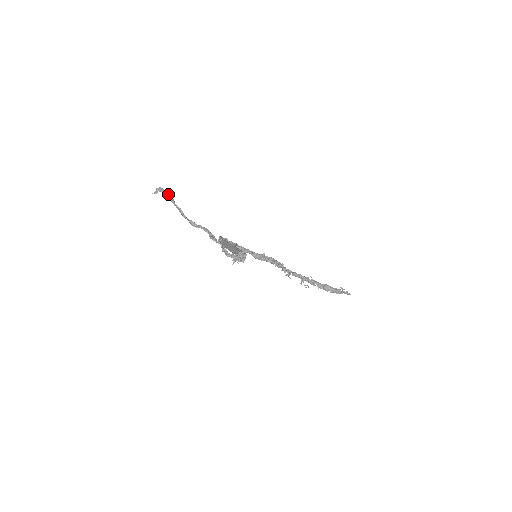
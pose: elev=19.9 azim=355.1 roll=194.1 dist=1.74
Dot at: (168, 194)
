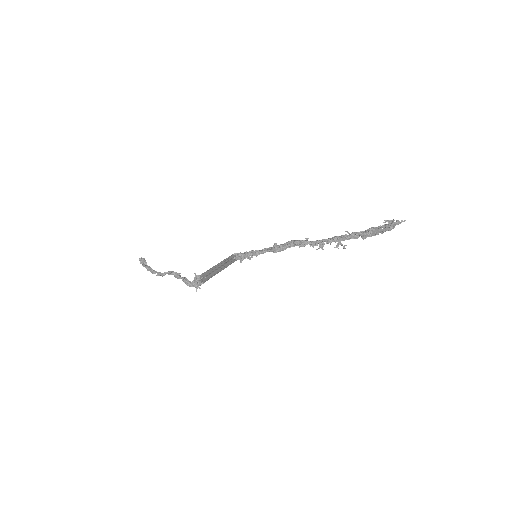
Dot at: (144, 260)
